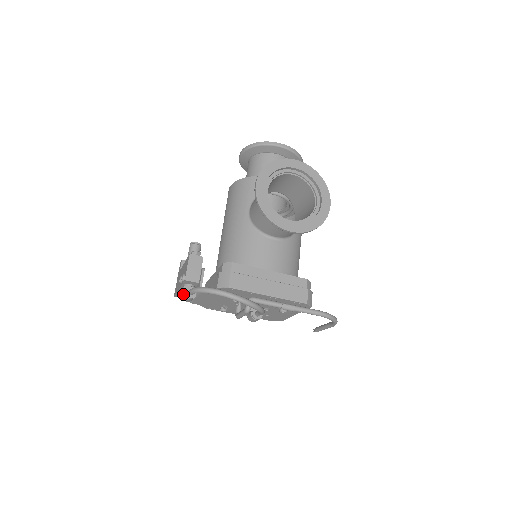
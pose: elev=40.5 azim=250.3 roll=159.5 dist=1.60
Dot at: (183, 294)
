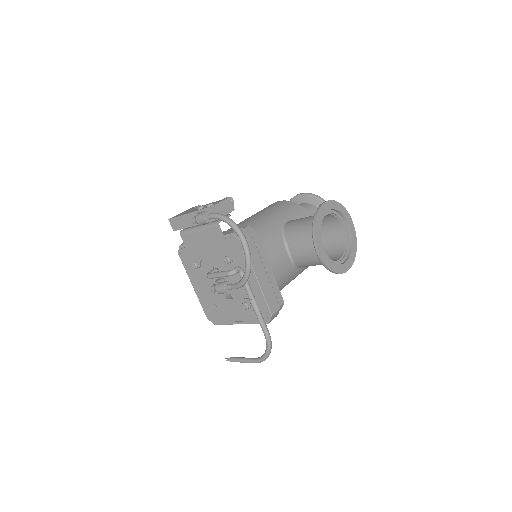
Dot at: (202, 212)
